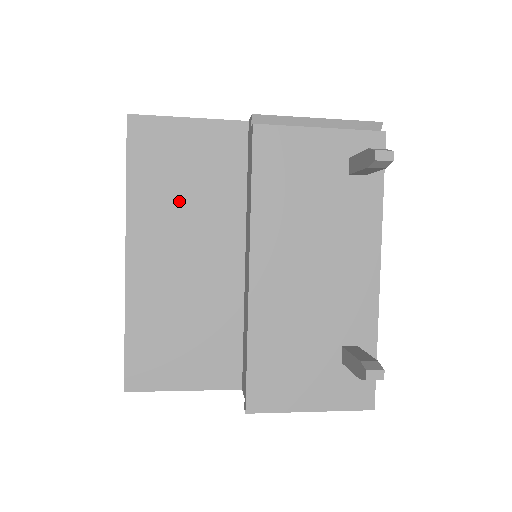
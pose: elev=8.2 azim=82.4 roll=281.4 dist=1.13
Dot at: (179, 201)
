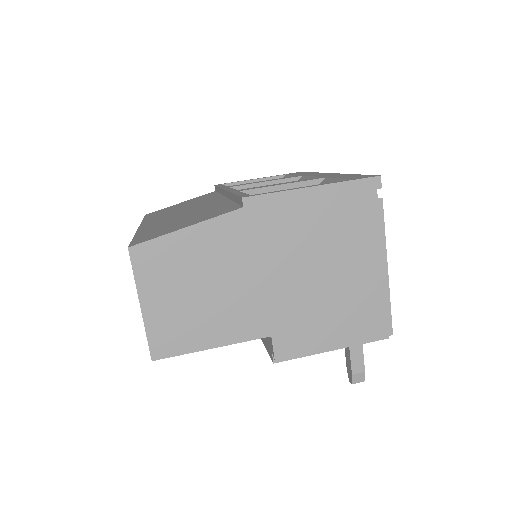
Dot at: occluded
